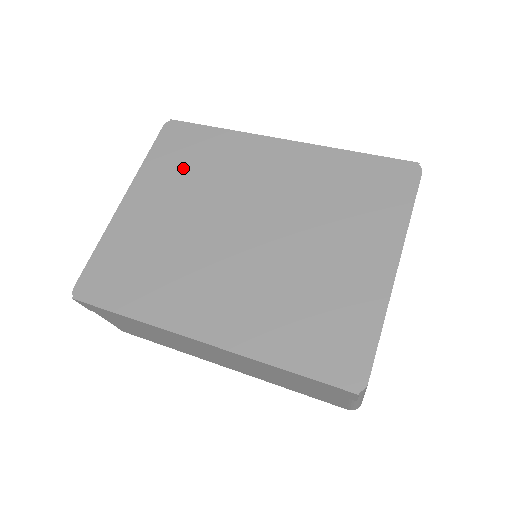
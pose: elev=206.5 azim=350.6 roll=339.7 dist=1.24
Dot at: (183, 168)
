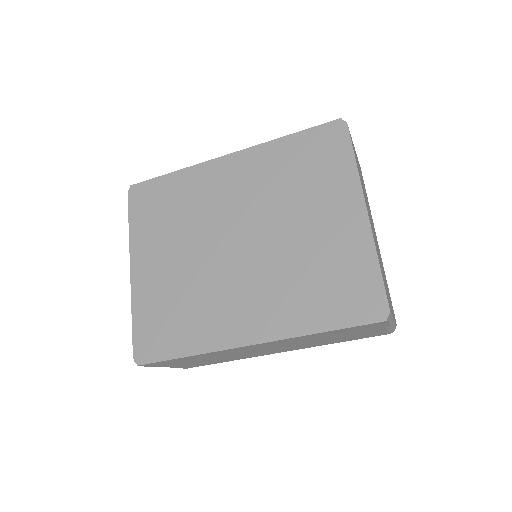
Dot at: (163, 220)
